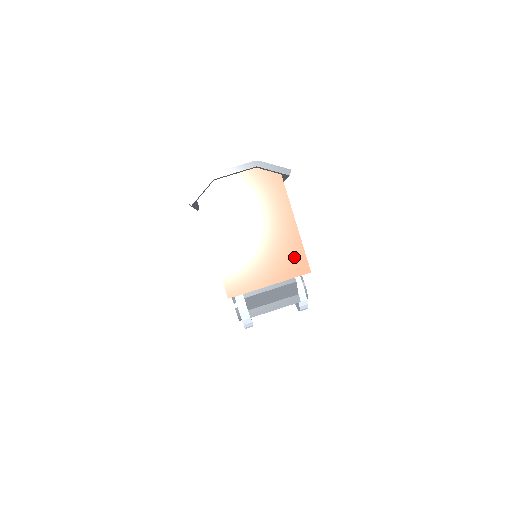
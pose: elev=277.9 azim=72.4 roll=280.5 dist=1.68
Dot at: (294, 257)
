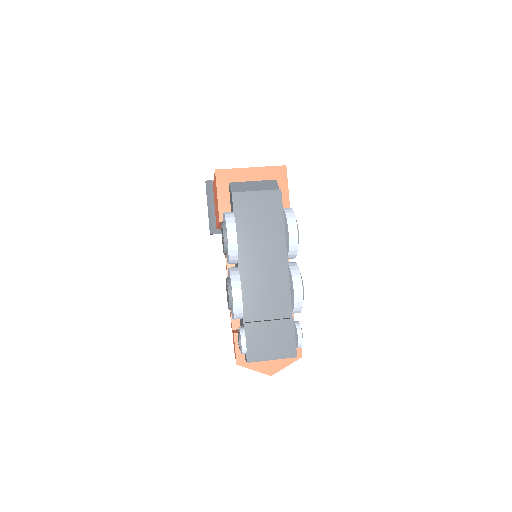
Dot at: occluded
